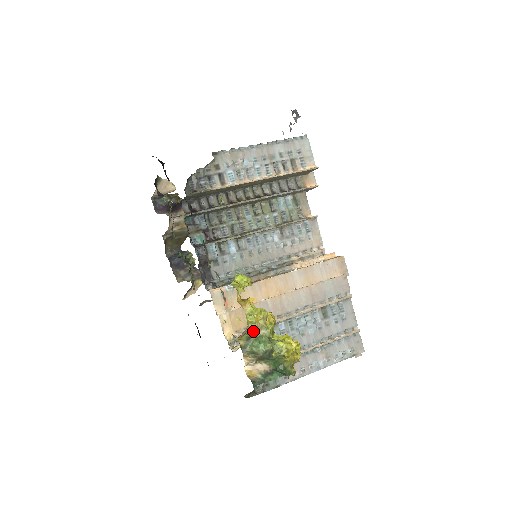
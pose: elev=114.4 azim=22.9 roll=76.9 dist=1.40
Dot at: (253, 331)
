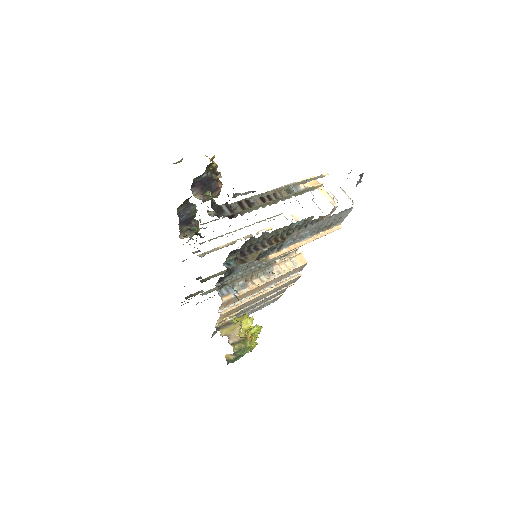
Dot at: (245, 346)
